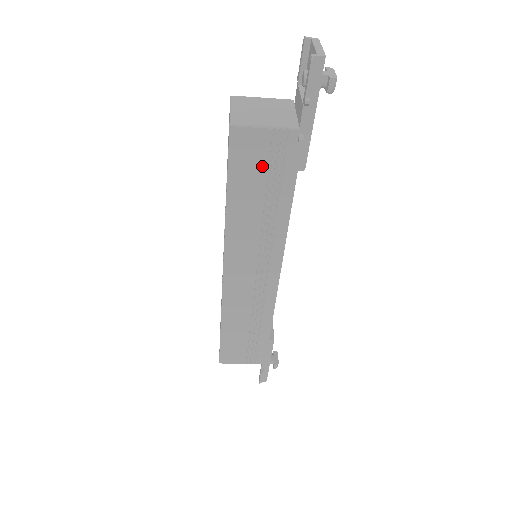
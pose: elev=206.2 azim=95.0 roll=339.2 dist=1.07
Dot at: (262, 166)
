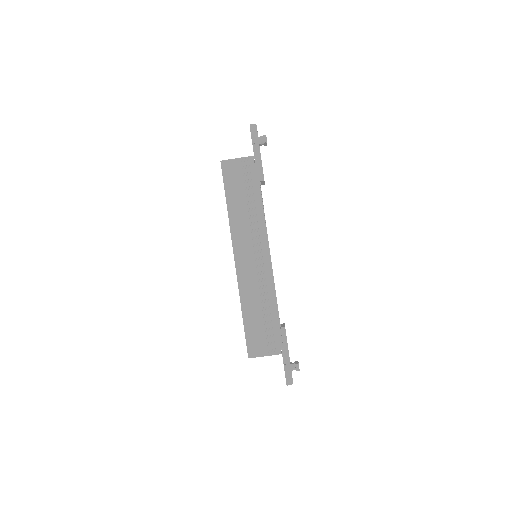
Dot at: (240, 179)
